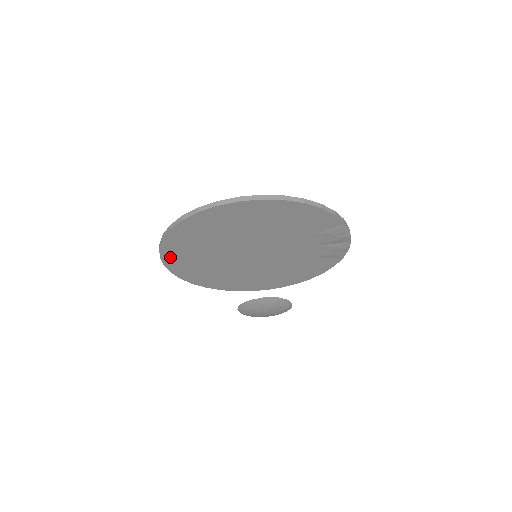
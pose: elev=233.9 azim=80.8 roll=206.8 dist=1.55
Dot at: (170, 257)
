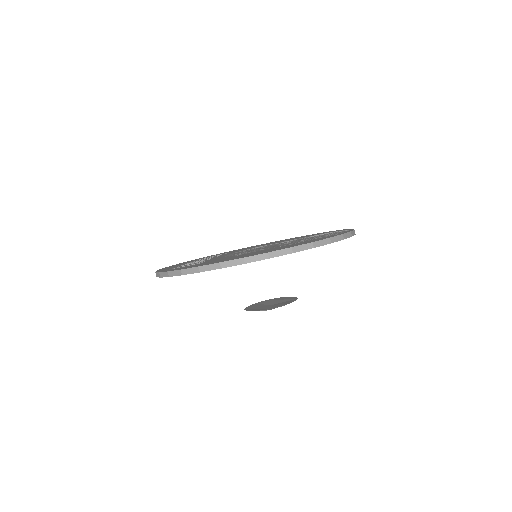
Dot at: occluded
